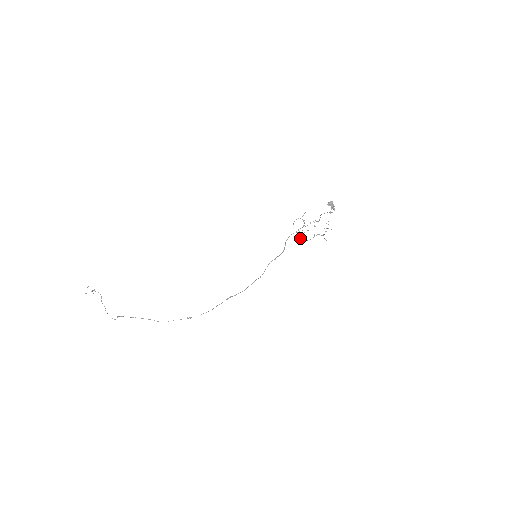
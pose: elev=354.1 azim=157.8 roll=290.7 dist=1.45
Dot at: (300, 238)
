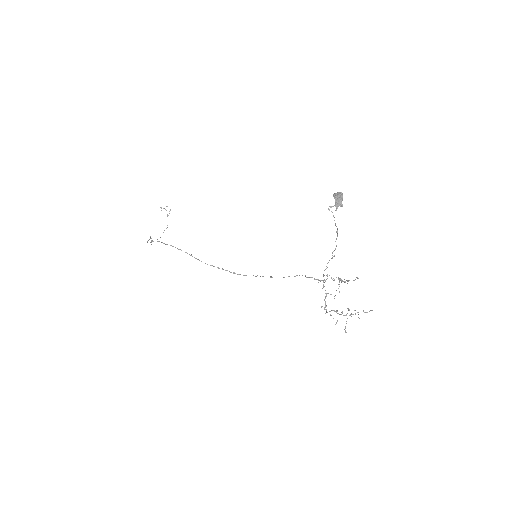
Dot at: occluded
